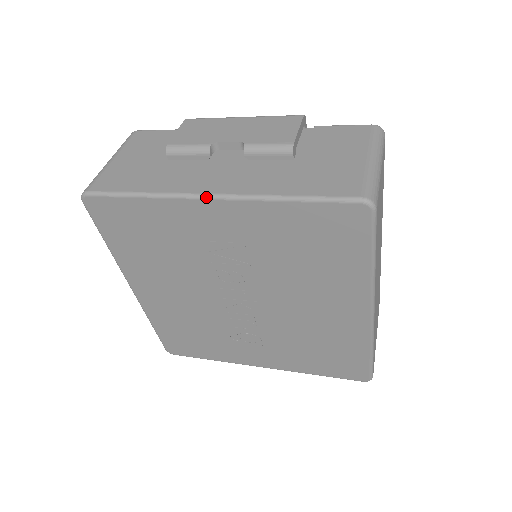
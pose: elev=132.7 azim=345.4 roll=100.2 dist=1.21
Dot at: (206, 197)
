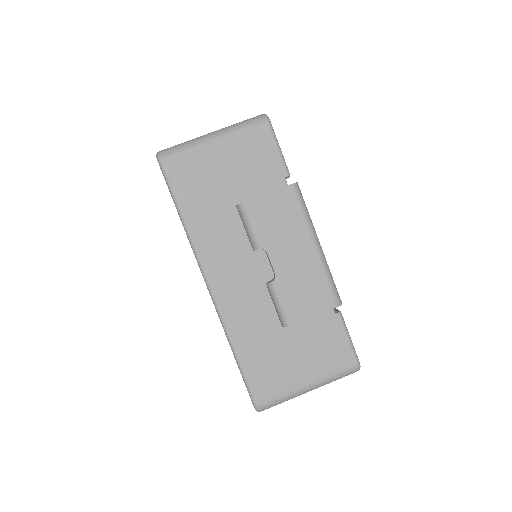
Dot at: (206, 283)
